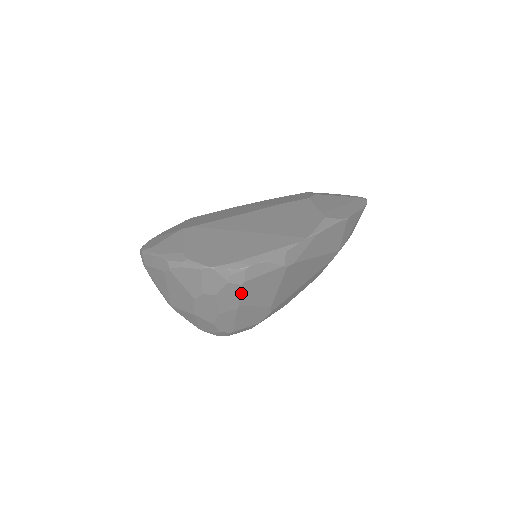
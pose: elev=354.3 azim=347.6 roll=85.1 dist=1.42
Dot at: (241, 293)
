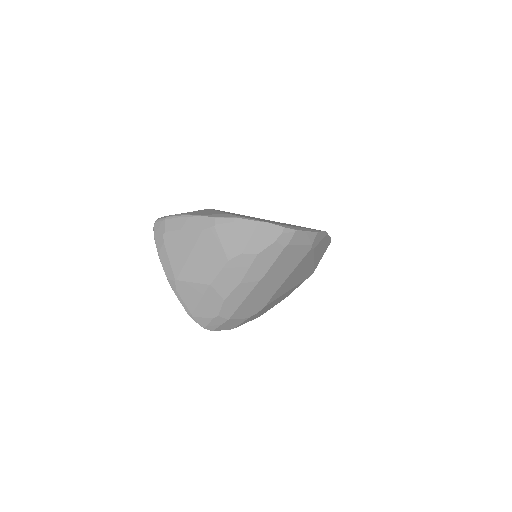
Dot at: (276, 259)
